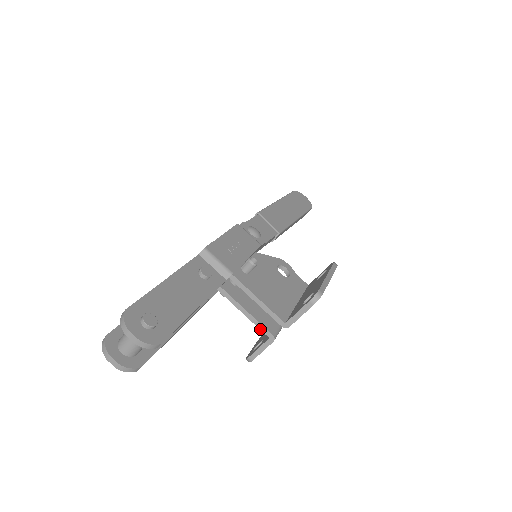
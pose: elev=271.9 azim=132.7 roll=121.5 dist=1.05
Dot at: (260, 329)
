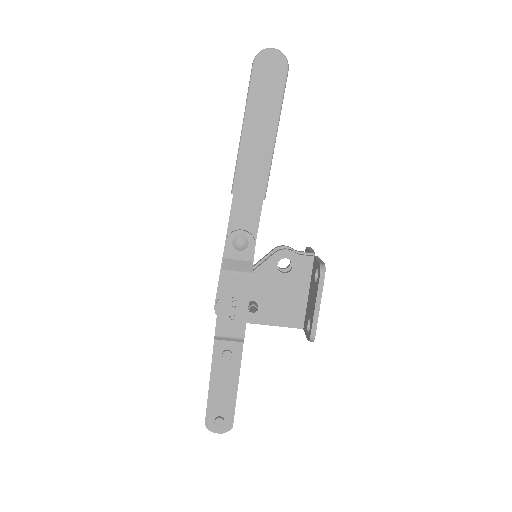
Dot at: occluded
